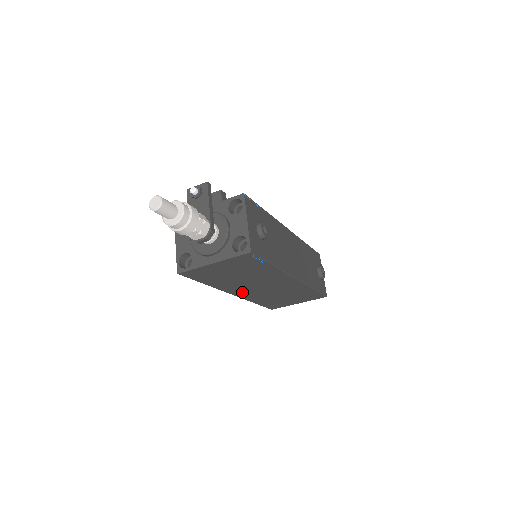
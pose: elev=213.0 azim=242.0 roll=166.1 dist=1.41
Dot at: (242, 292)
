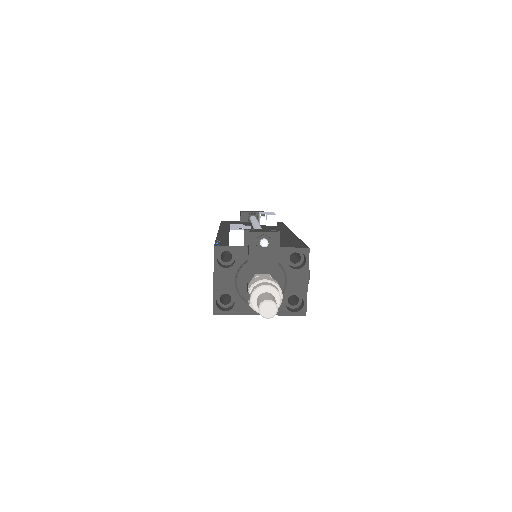
Dot at: occluded
